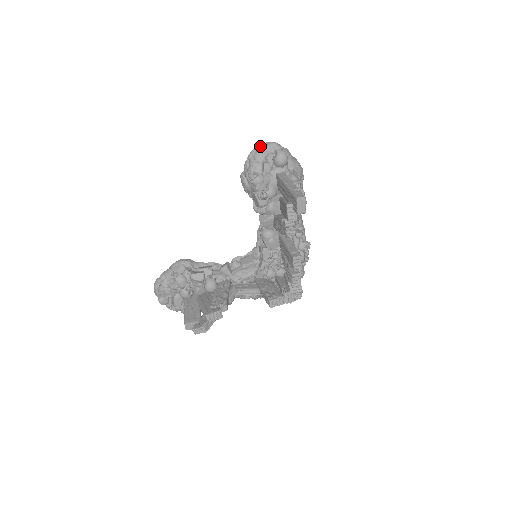
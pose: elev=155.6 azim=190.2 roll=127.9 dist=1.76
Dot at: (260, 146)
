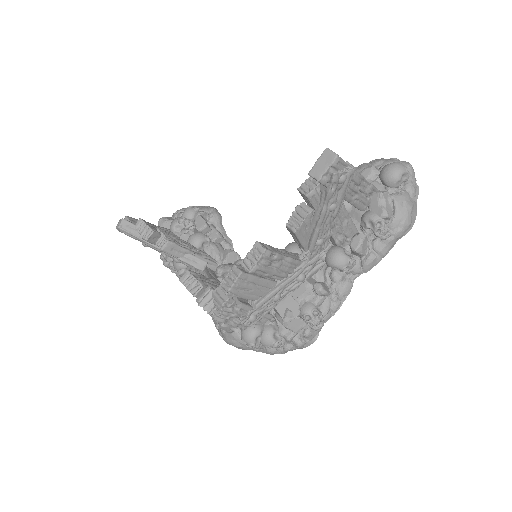
Dot at: (393, 159)
